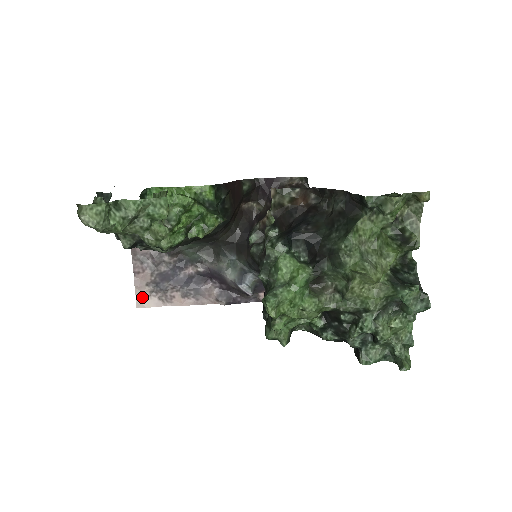
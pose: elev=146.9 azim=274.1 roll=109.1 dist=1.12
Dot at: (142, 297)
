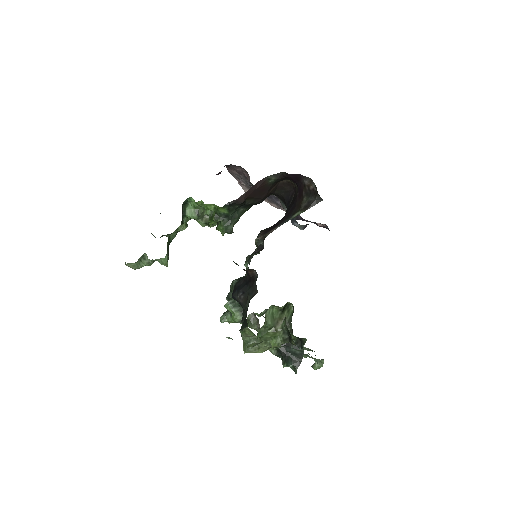
Dot at: occluded
